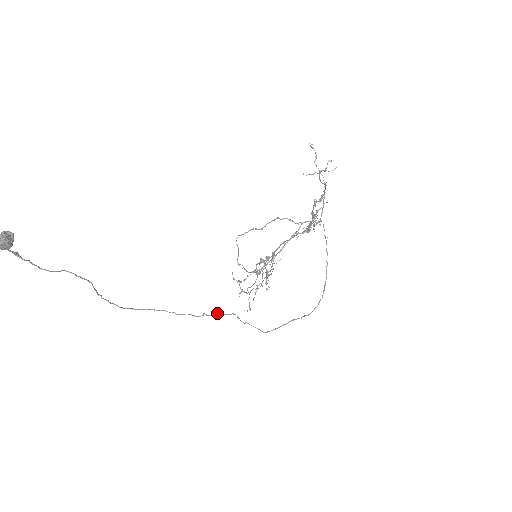
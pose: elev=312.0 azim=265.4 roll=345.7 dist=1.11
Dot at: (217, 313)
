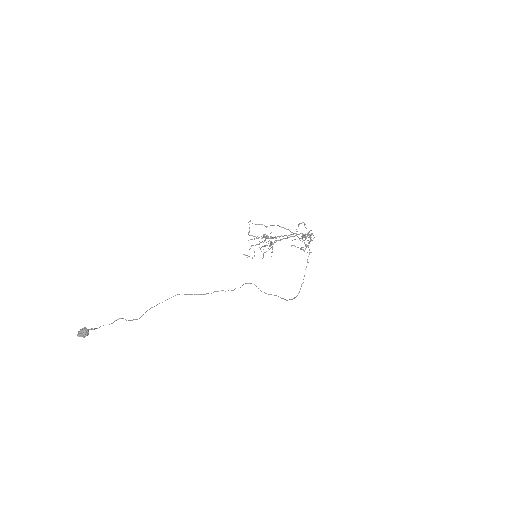
Dot at: occluded
